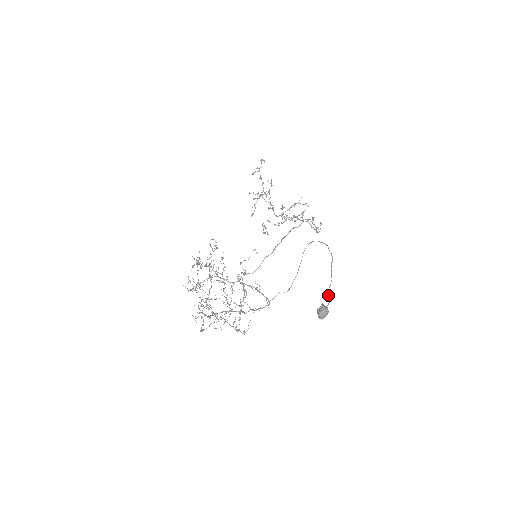
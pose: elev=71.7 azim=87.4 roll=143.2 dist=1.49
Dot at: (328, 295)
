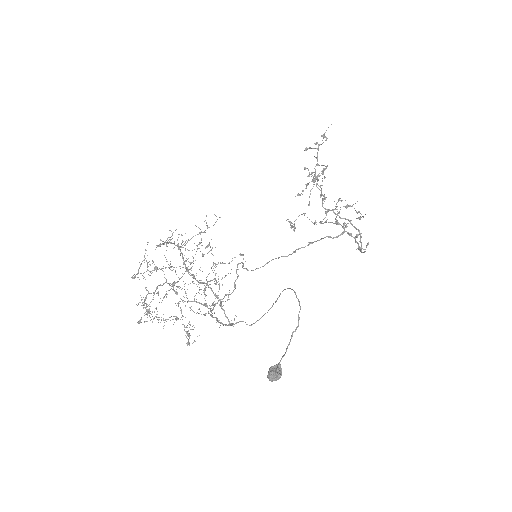
Dot at: (279, 364)
